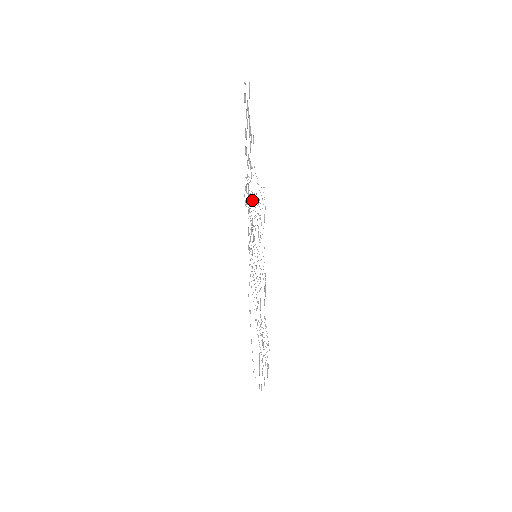
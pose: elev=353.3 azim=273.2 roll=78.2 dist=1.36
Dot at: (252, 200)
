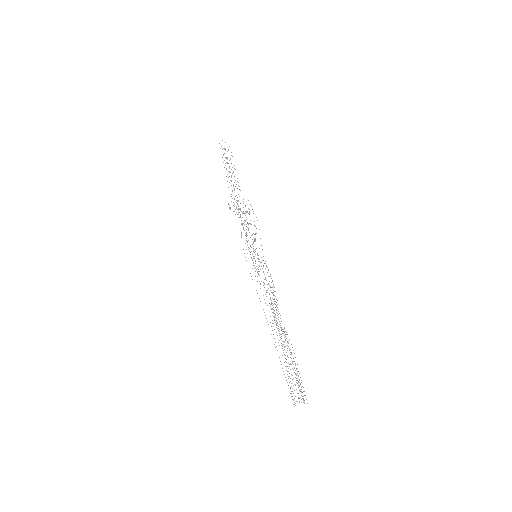
Dot at: occluded
